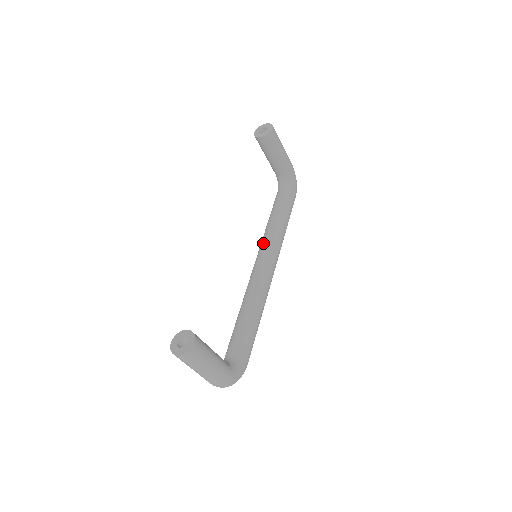
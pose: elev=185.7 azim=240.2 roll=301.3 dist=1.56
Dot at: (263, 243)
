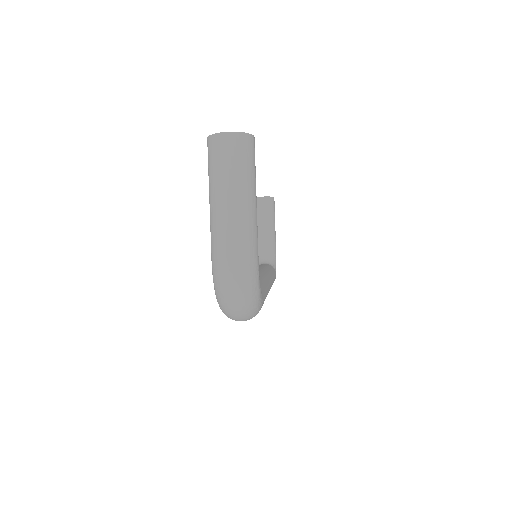
Dot at: occluded
